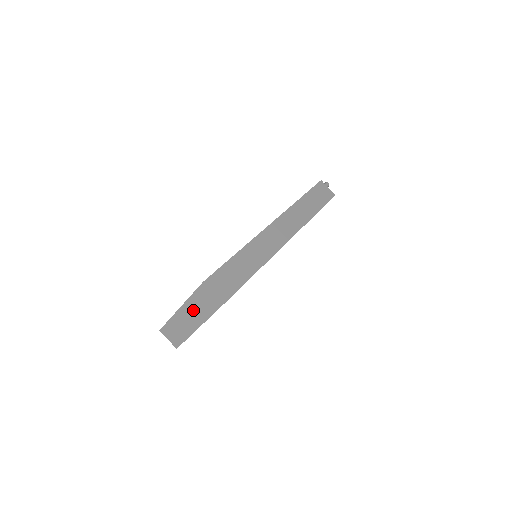
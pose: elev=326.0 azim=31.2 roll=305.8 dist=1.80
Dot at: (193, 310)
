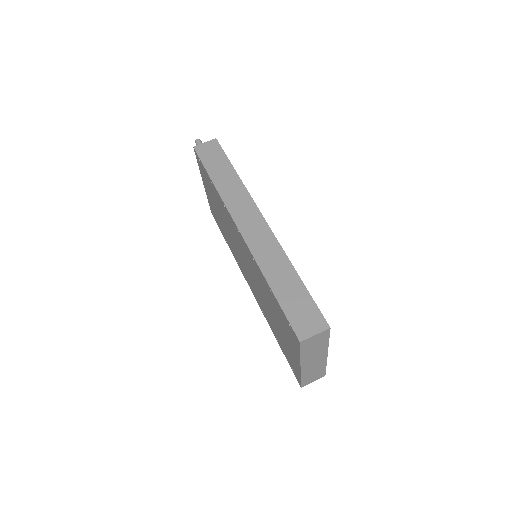
Dot at: (312, 356)
